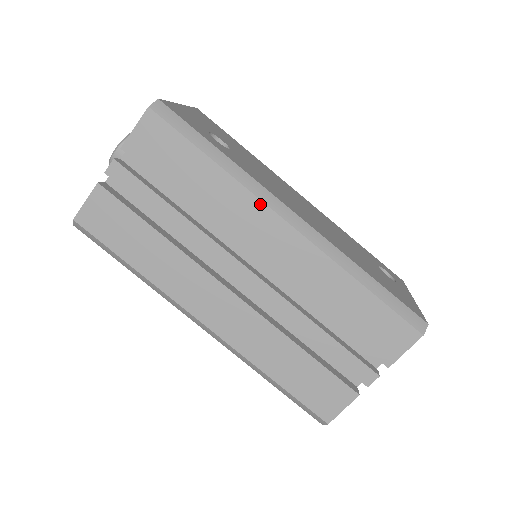
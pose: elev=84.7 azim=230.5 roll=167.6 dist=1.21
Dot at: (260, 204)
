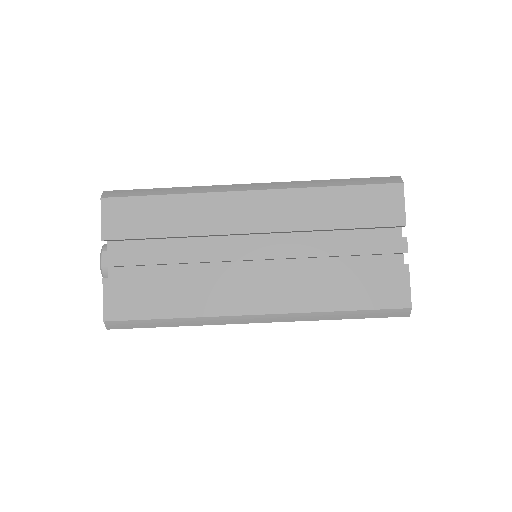
Dot at: (221, 195)
